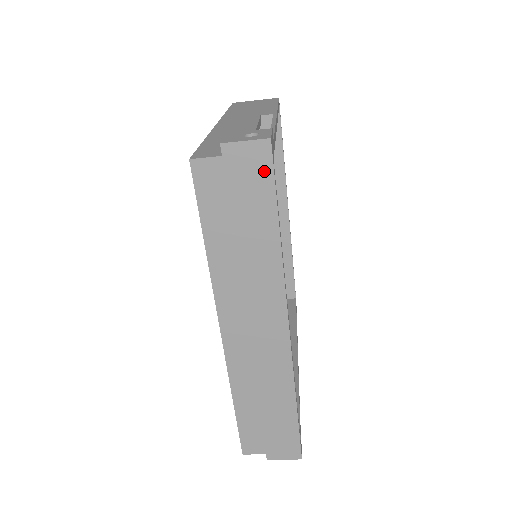
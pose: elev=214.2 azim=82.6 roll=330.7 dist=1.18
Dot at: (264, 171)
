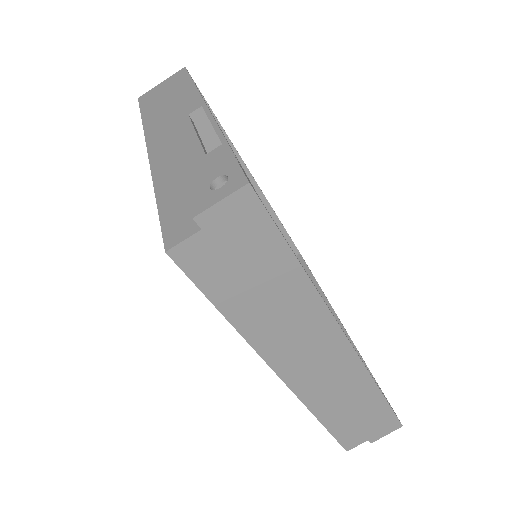
Dot at: (257, 219)
